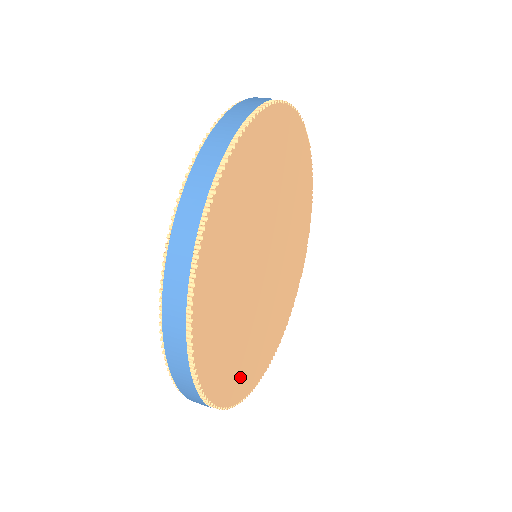
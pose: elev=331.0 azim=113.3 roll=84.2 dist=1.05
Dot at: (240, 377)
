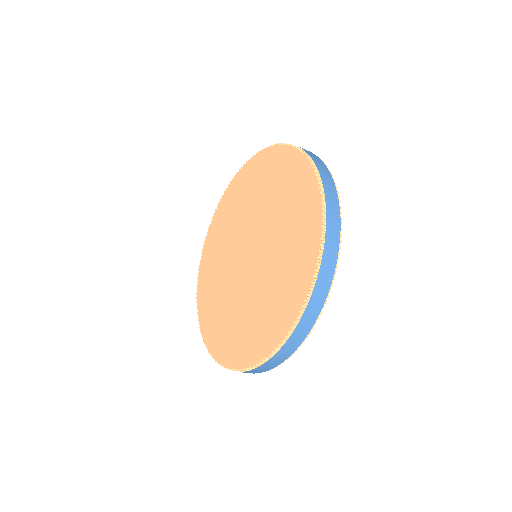
Dot at: occluded
